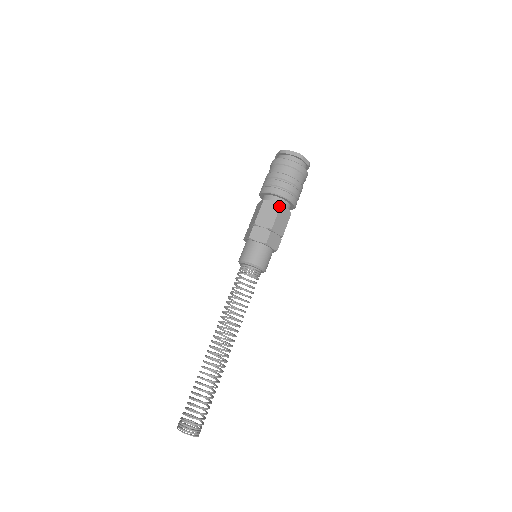
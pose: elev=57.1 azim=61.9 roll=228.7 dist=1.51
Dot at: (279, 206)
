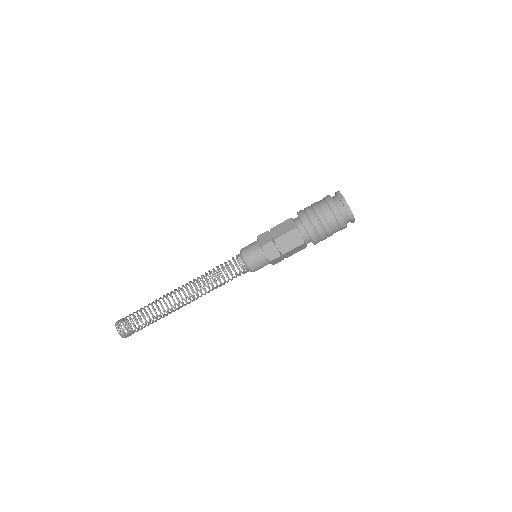
Dot at: (302, 243)
